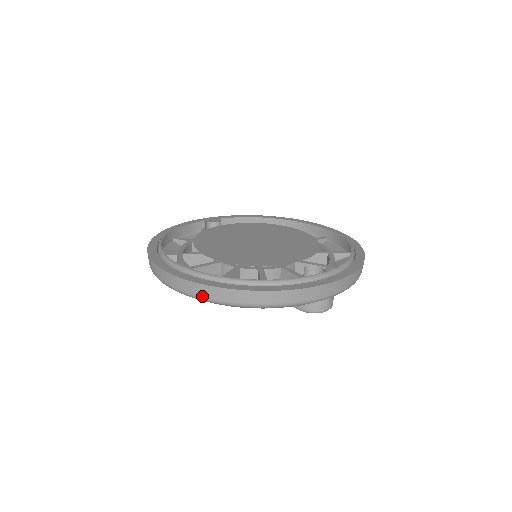
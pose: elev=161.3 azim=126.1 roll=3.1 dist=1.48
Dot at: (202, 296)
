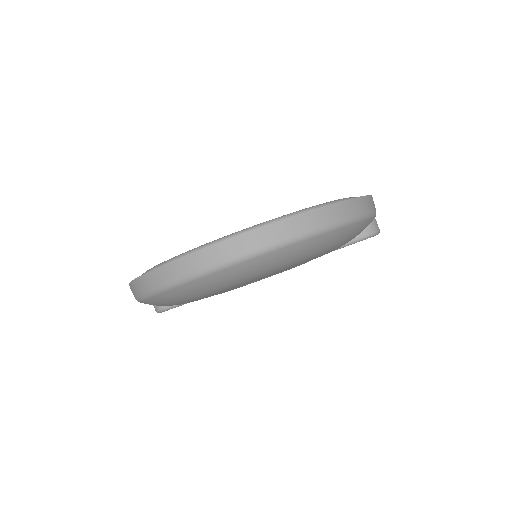
Dot at: (300, 233)
